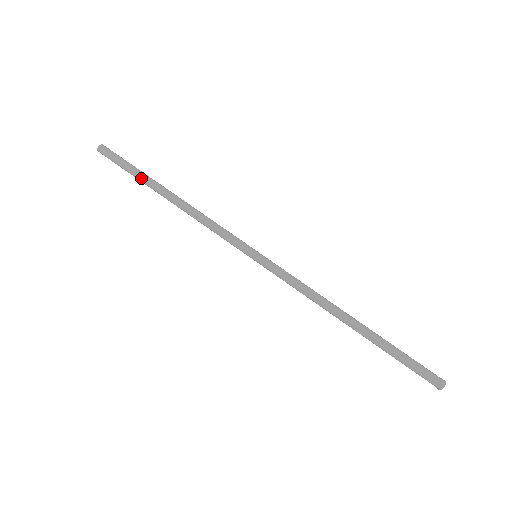
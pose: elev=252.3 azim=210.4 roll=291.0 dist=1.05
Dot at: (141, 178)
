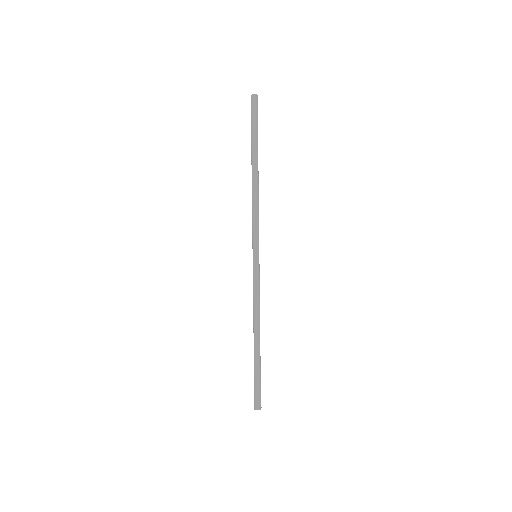
Dot at: (254, 143)
